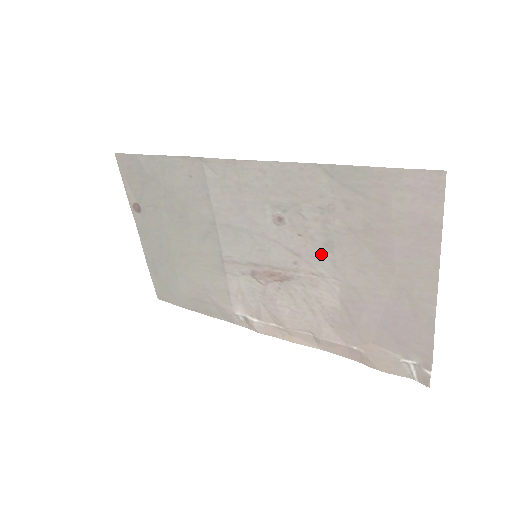
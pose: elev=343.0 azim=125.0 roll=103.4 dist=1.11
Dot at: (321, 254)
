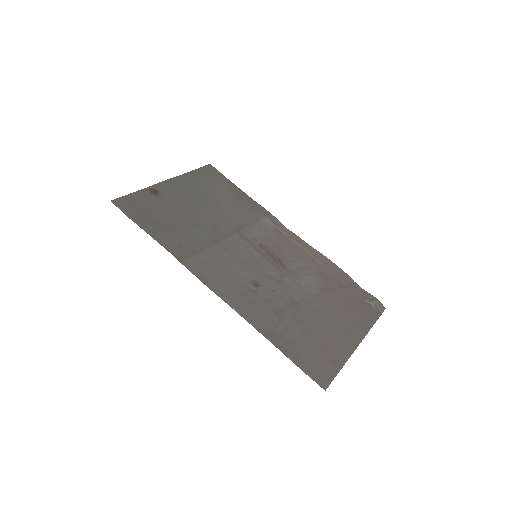
Dot at: (292, 296)
